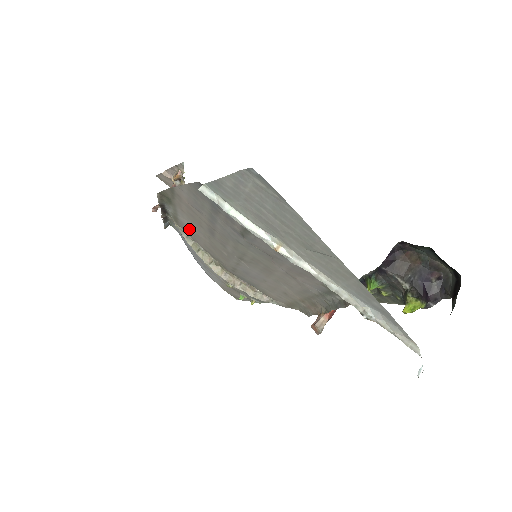
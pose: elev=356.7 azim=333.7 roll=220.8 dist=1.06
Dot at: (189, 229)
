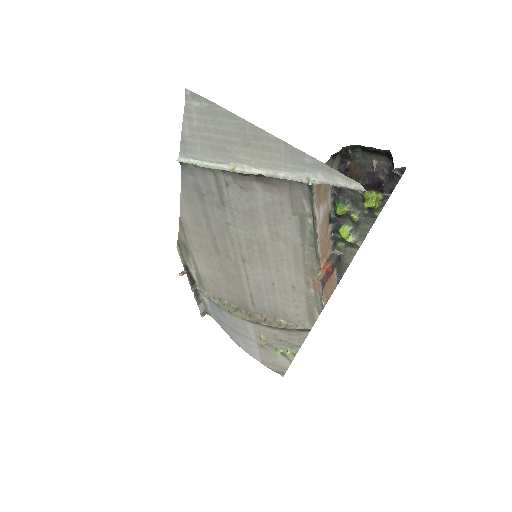
Dot at: (210, 280)
